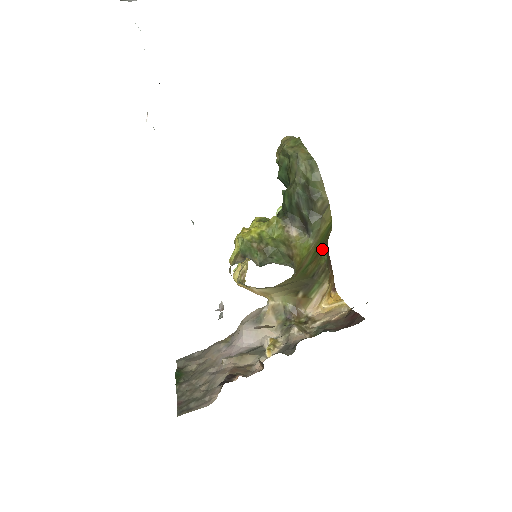
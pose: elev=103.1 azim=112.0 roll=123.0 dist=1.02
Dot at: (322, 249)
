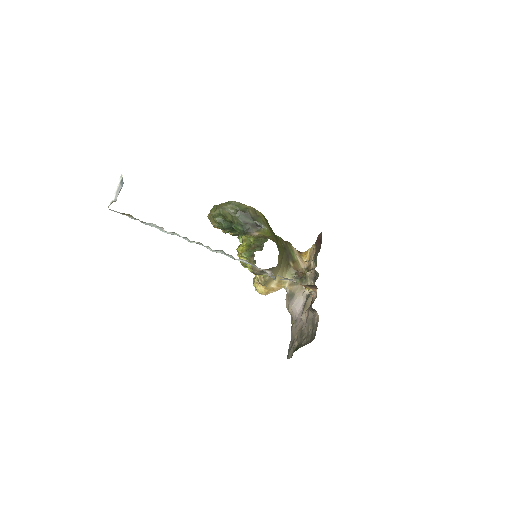
Dot at: (274, 234)
